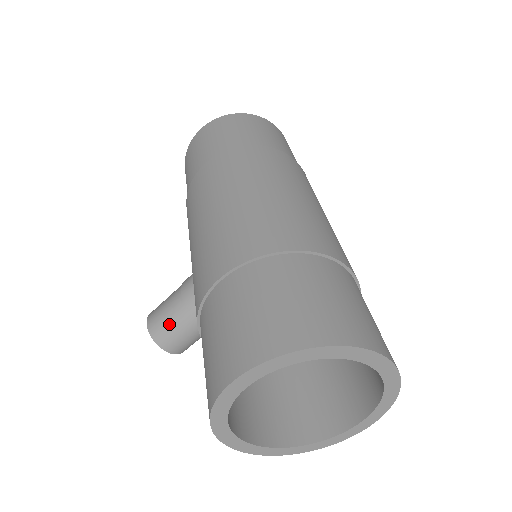
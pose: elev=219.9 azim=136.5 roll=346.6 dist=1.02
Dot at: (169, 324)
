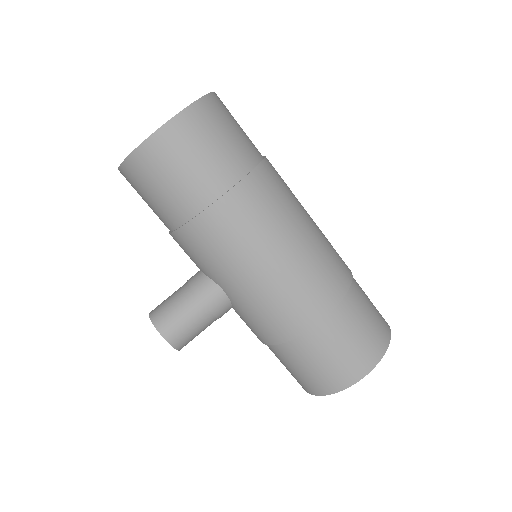
Dot at: (195, 333)
